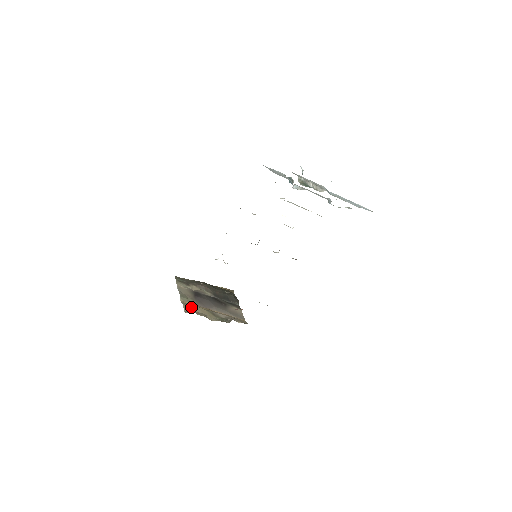
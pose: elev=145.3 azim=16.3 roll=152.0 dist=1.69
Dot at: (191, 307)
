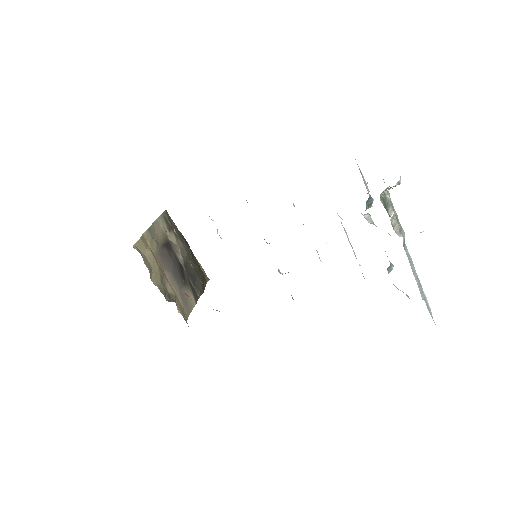
Dot at: (146, 249)
